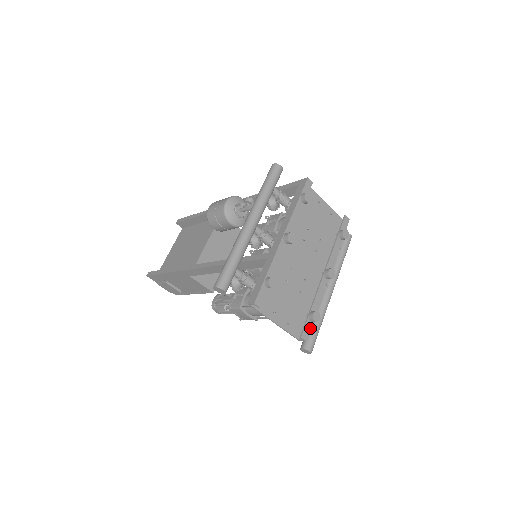
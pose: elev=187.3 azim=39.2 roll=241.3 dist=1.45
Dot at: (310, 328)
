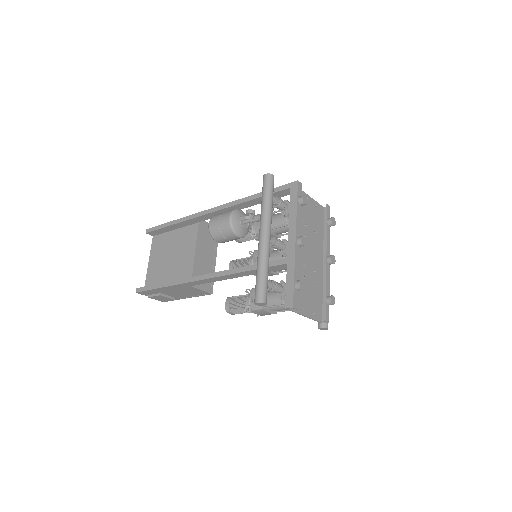
Dot at: occluded
